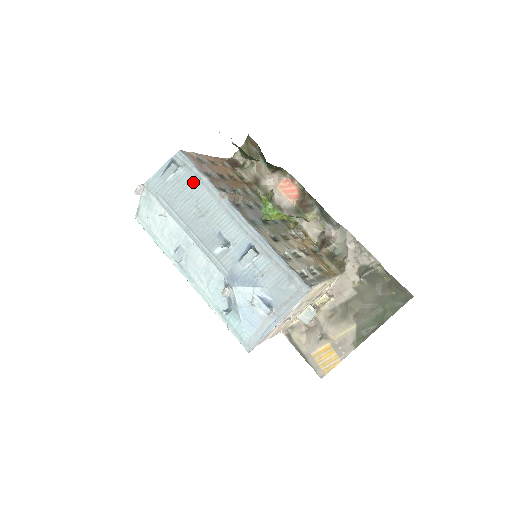
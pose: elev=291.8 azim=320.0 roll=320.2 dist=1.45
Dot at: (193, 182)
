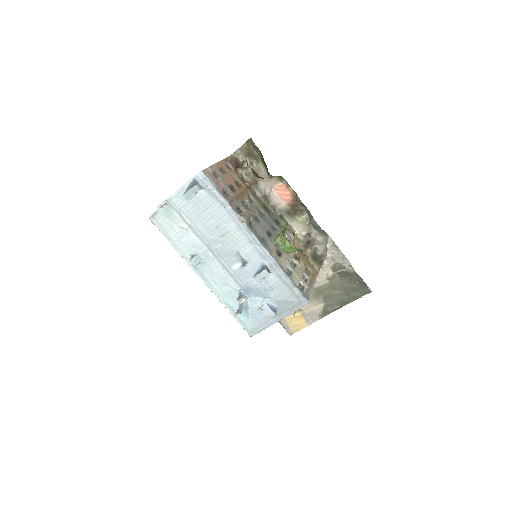
Dot at: (214, 204)
